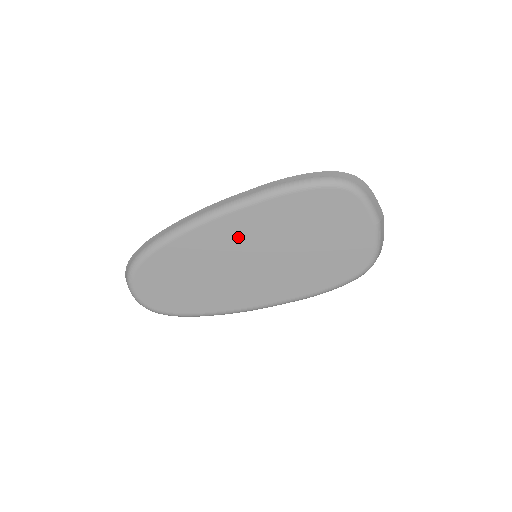
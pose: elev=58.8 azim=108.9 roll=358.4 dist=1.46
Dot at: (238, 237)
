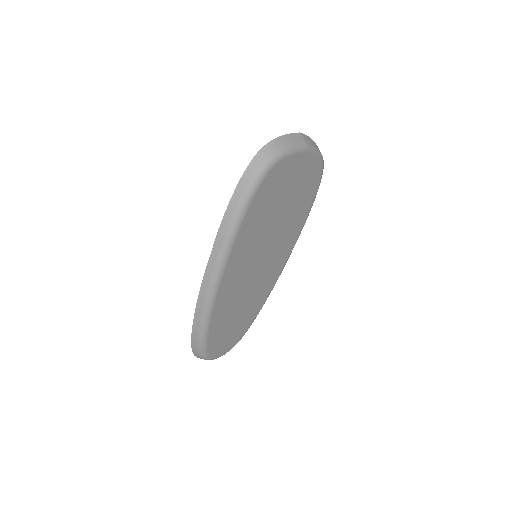
Dot at: (240, 271)
